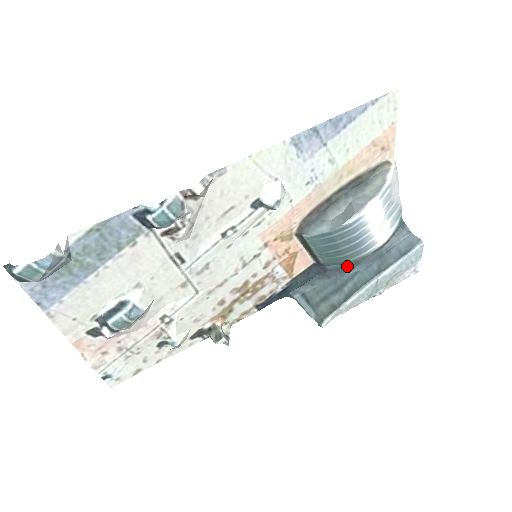
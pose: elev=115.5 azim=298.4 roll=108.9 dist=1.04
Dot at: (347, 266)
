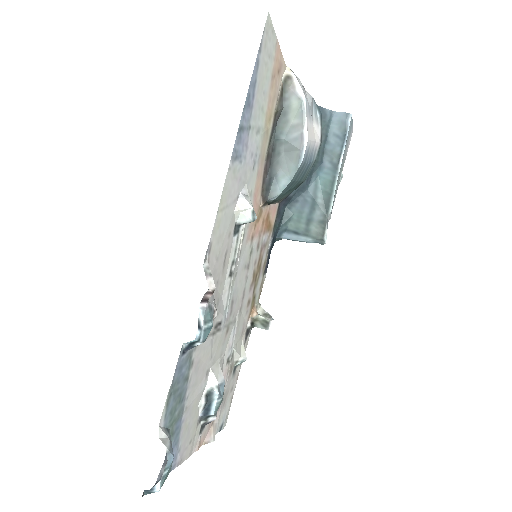
Dot at: (305, 182)
